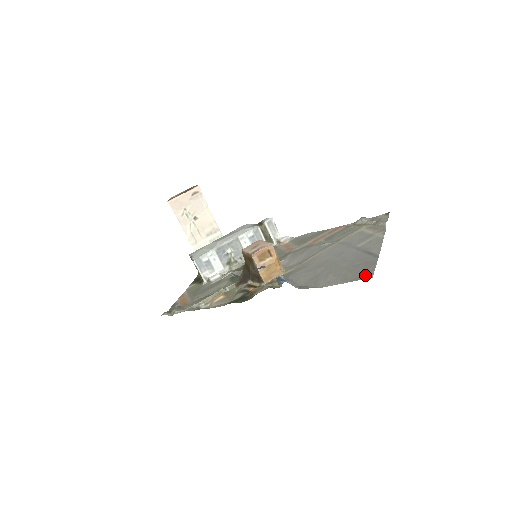
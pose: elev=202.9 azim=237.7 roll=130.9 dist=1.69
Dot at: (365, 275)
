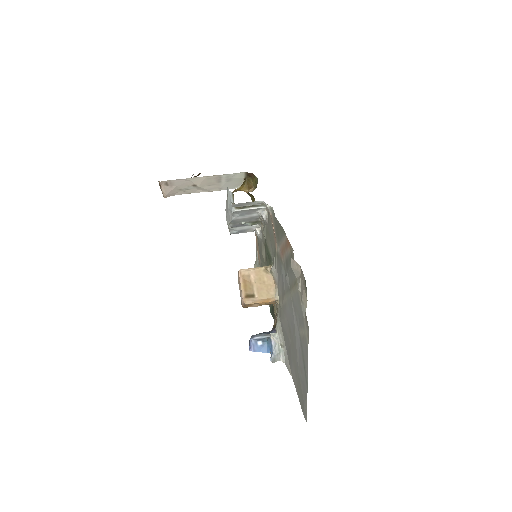
Dot at: (303, 410)
